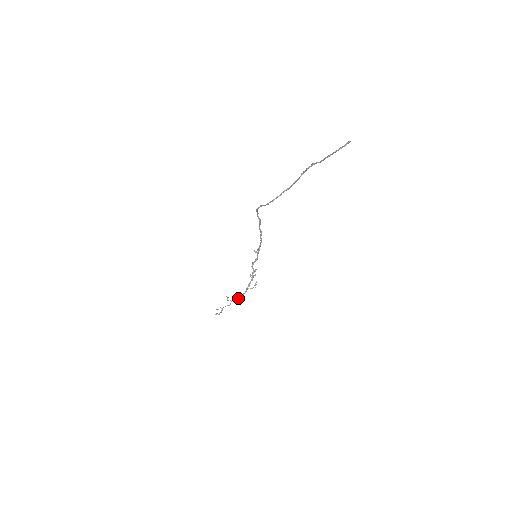
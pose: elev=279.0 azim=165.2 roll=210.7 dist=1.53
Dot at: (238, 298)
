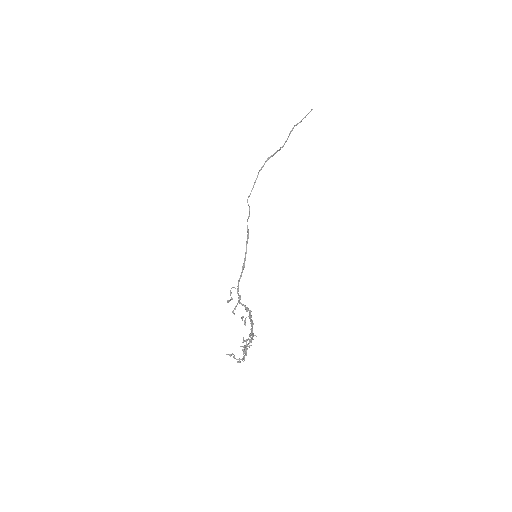
Dot at: (251, 338)
